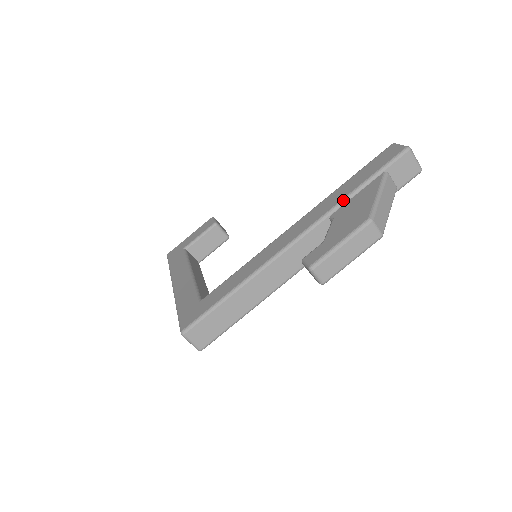
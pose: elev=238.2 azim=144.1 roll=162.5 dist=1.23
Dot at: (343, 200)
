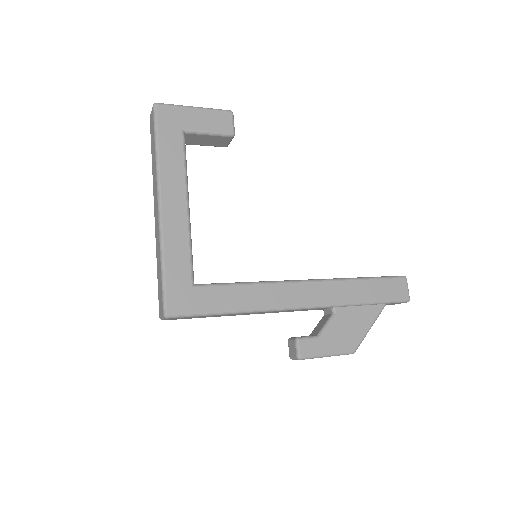
Dot at: (351, 304)
